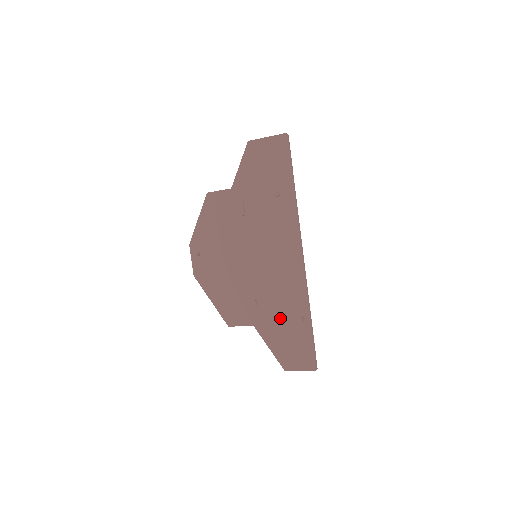
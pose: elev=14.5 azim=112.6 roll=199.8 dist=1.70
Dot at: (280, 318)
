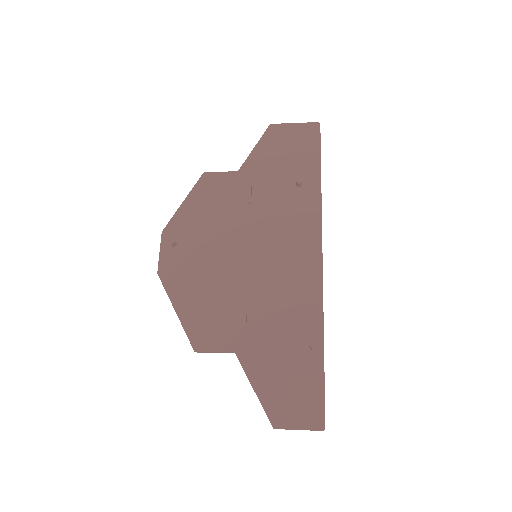
Dot at: (278, 344)
